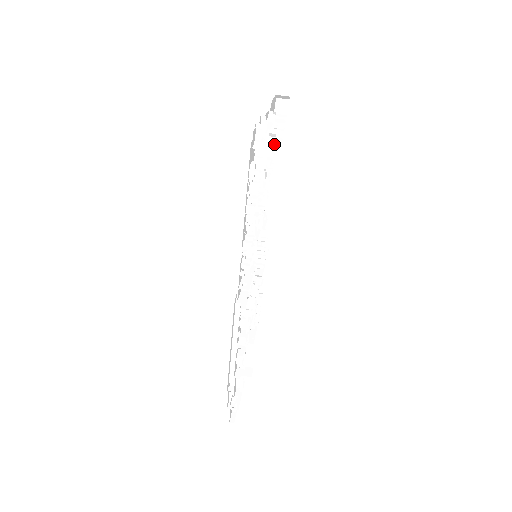
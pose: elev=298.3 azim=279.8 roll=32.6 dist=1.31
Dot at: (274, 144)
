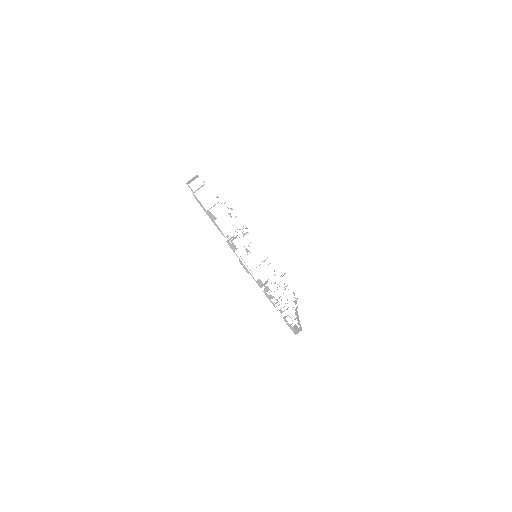
Dot at: occluded
